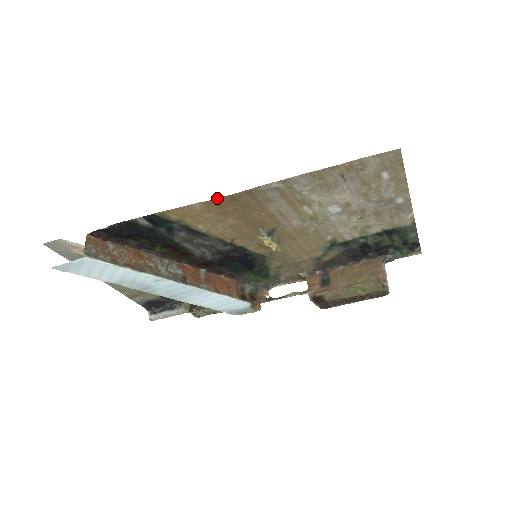
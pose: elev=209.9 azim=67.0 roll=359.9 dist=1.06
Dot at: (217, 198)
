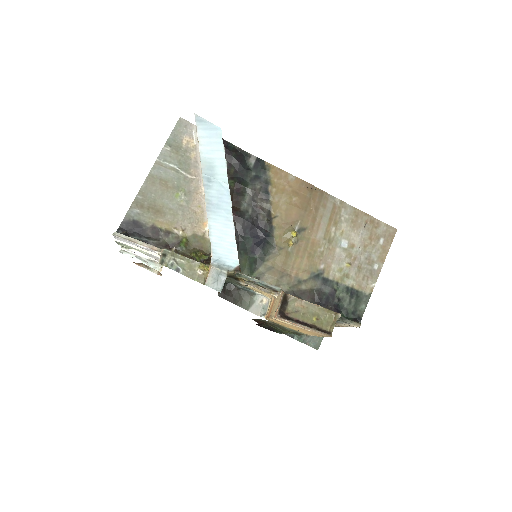
Dot at: occluded
